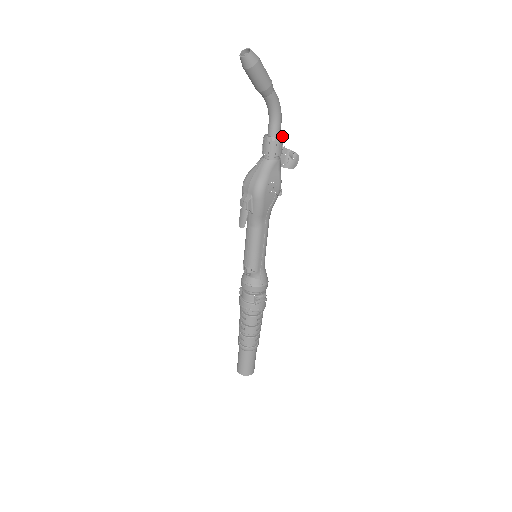
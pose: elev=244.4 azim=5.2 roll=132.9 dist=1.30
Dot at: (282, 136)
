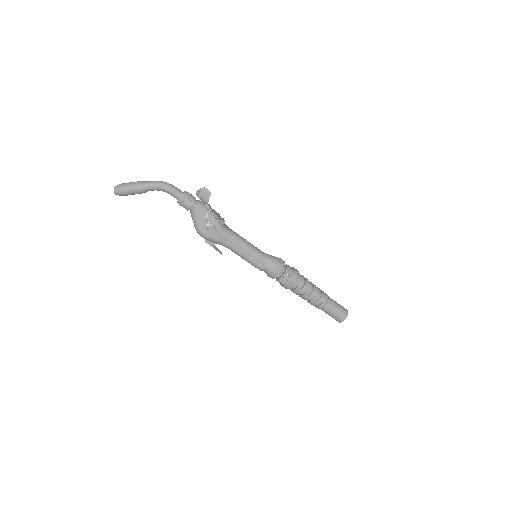
Dot at: (183, 193)
